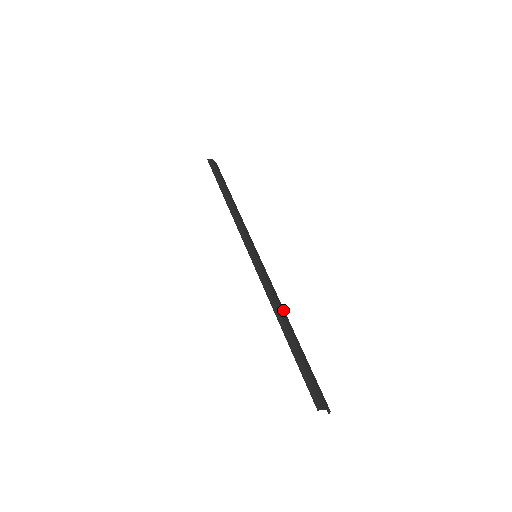
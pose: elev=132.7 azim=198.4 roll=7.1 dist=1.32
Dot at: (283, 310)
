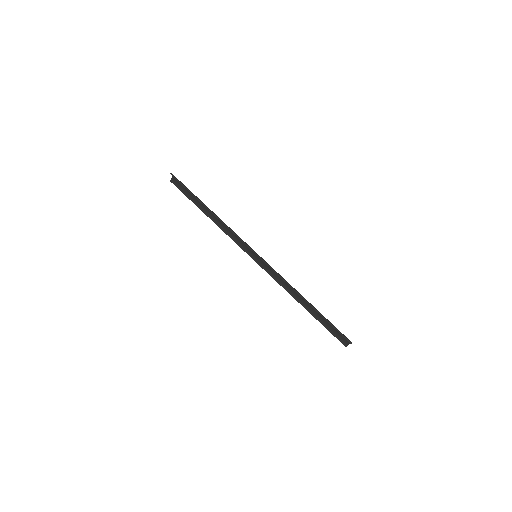
Dot at: occluded
